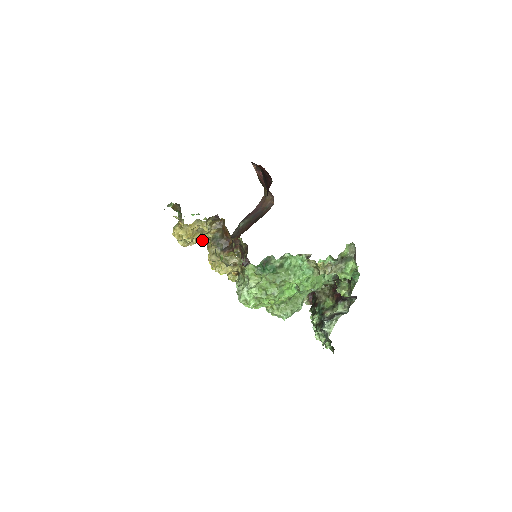
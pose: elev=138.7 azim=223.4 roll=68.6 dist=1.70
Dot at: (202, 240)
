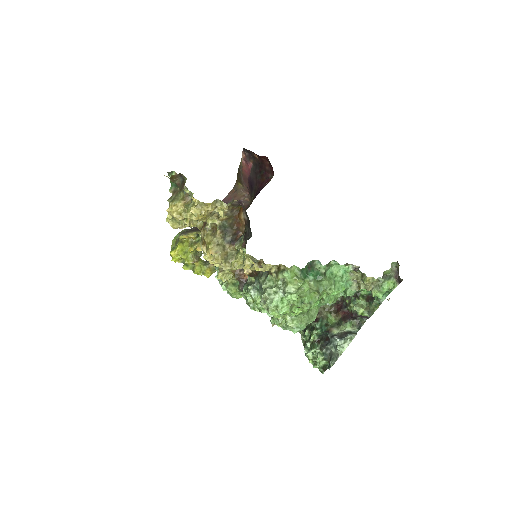
Dot at: occluded
